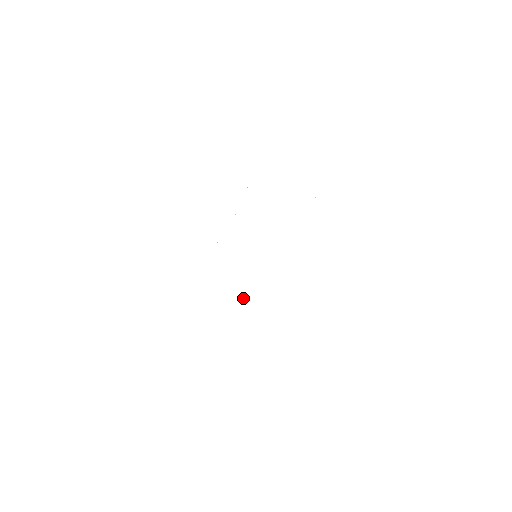
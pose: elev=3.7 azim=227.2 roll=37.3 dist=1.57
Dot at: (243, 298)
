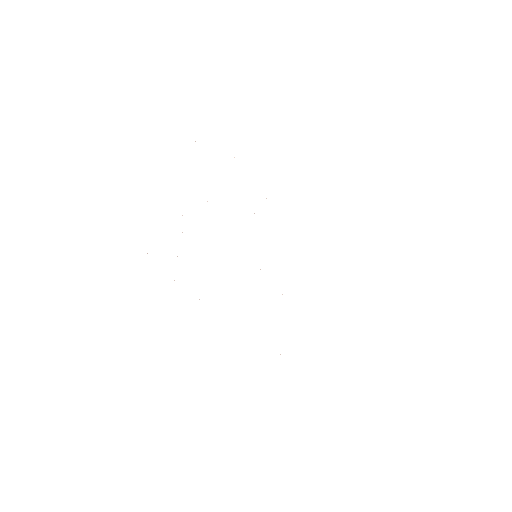
Dot at: occluded
